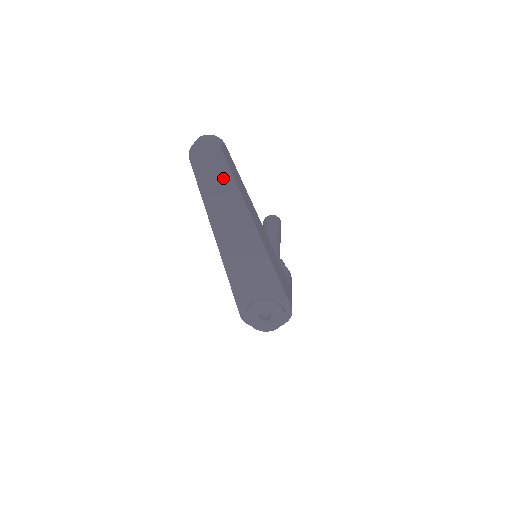
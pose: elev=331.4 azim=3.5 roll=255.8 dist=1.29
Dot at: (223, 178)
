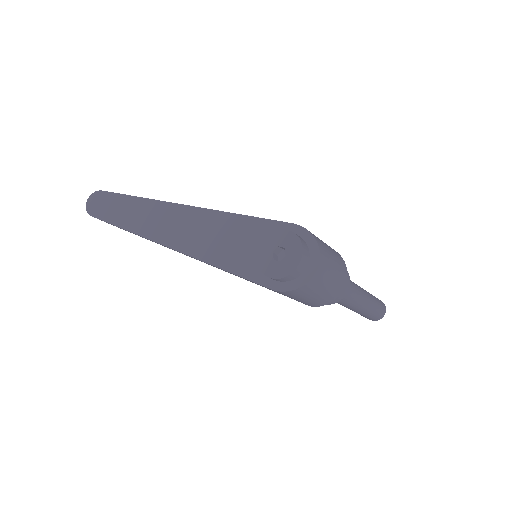
Dot at: (119, 202)
